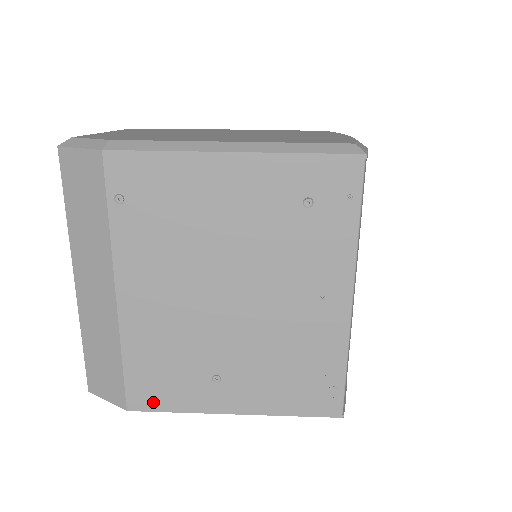
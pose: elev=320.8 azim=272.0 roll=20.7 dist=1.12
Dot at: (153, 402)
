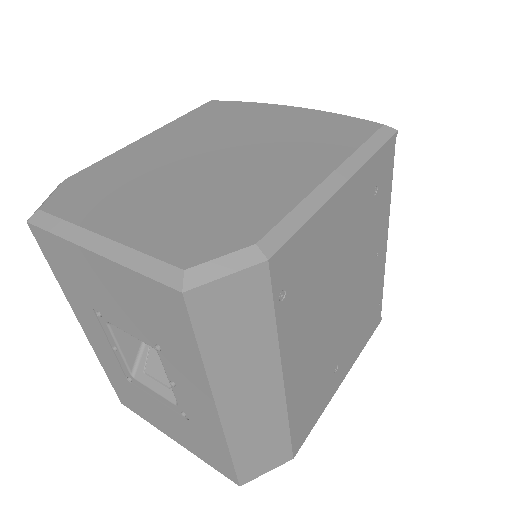
Dot at: (307, 431)
